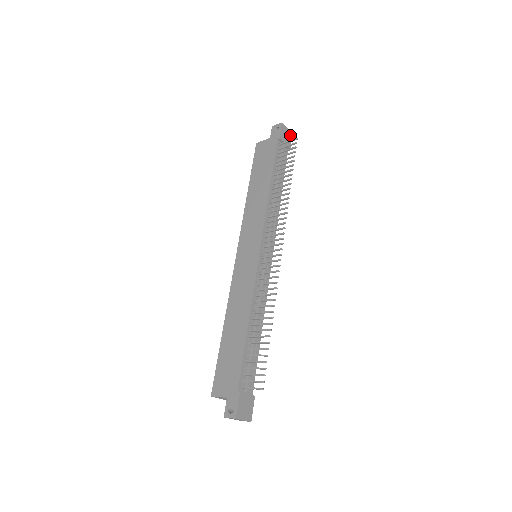
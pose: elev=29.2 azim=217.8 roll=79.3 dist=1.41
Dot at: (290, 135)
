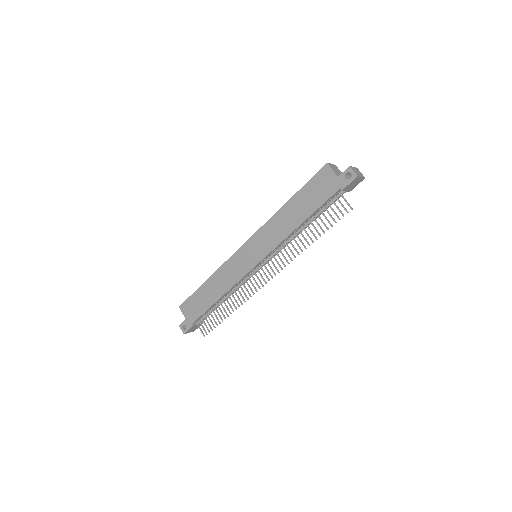
Dot at: (360, 181)
